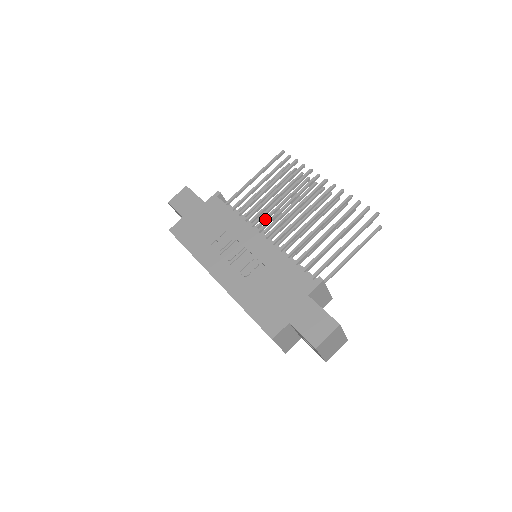
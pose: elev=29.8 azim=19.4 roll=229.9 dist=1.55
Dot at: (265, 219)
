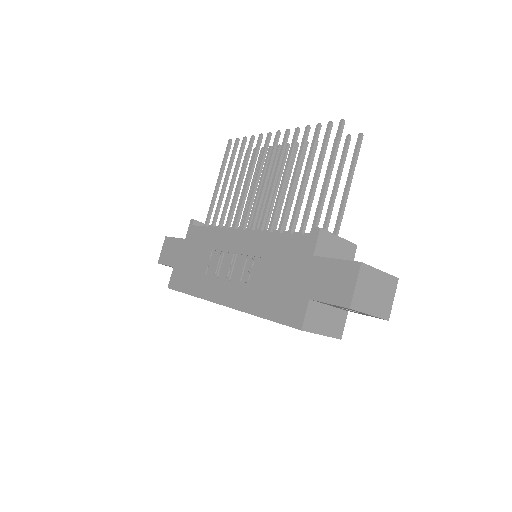
Dot at: (251, 216)
